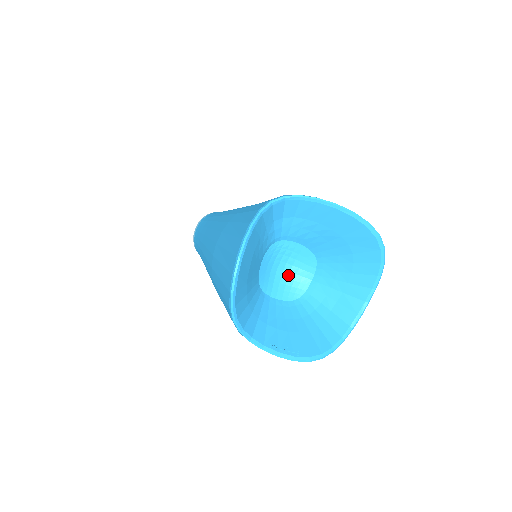
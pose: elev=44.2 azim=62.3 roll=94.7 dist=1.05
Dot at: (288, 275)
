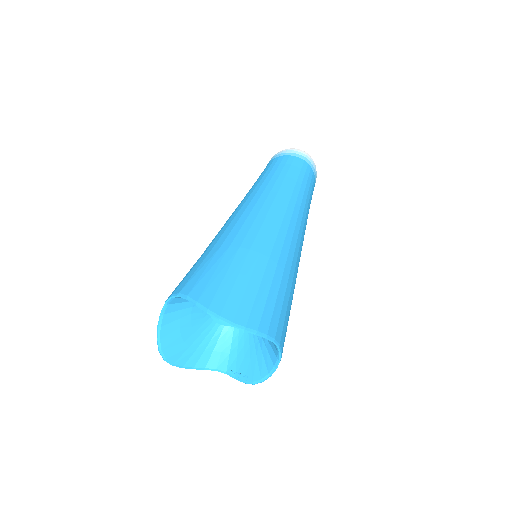
Dot at: occluded
